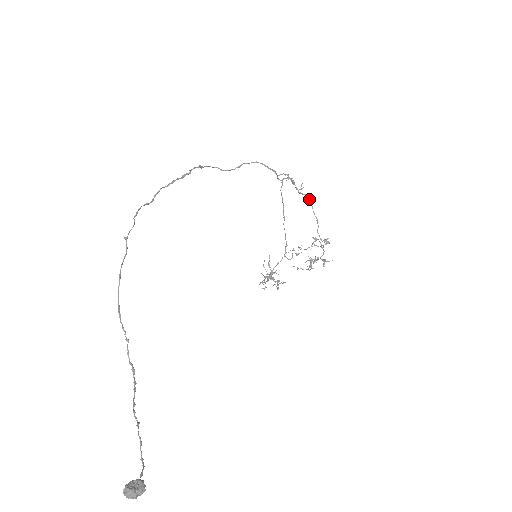
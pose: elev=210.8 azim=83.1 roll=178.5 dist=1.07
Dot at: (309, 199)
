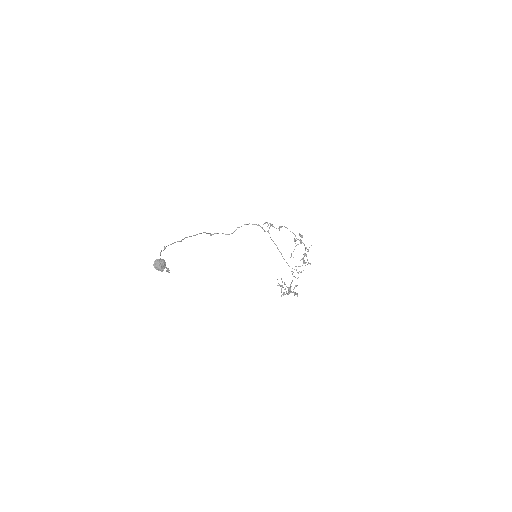
Dot at: occluded
